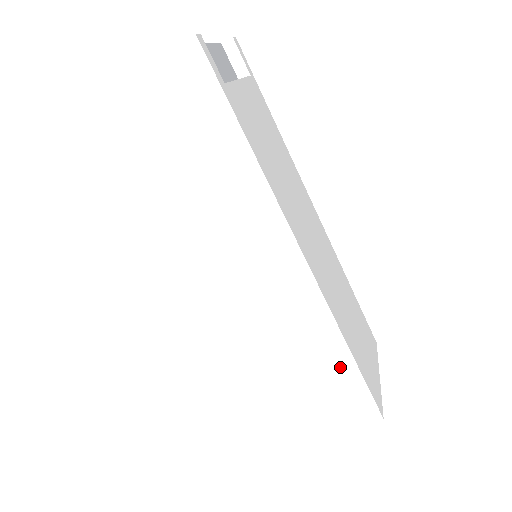
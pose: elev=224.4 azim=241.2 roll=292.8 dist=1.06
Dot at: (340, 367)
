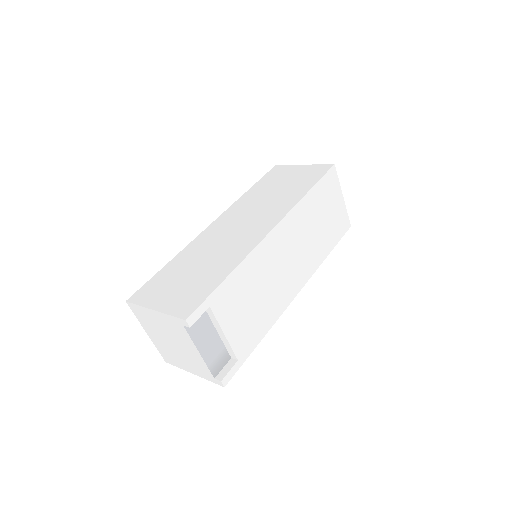
Dot at: occluded
